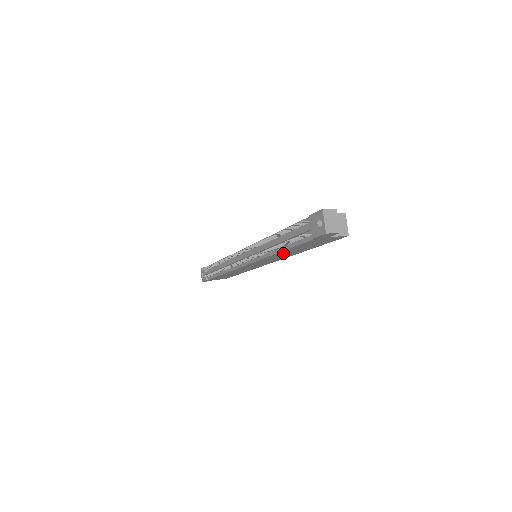
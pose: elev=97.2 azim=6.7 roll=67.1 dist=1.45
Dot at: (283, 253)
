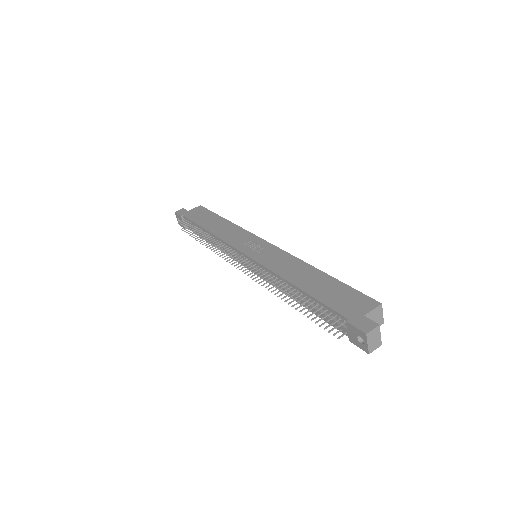
Dot at: occluded
